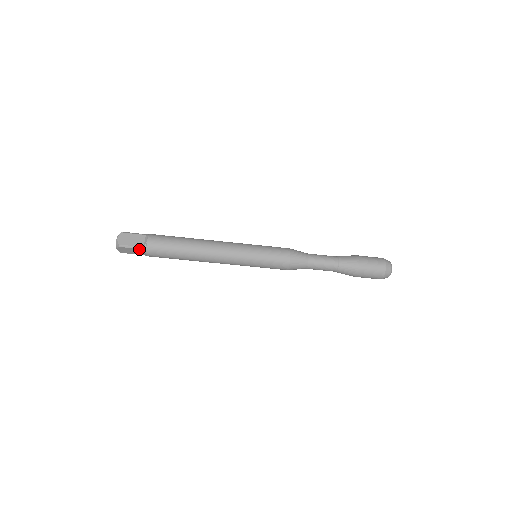
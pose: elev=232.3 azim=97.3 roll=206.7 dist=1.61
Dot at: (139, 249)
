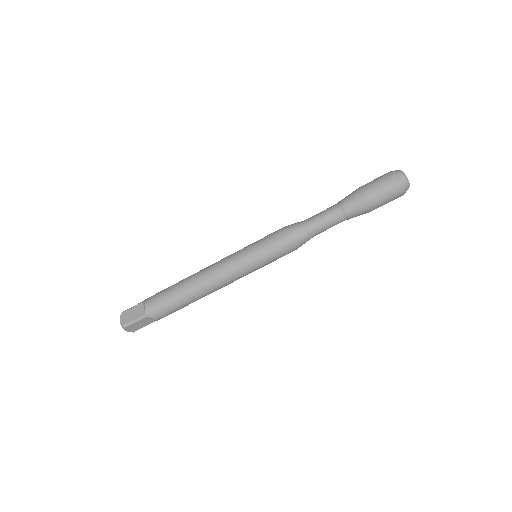
Dot at: (143, 319)
